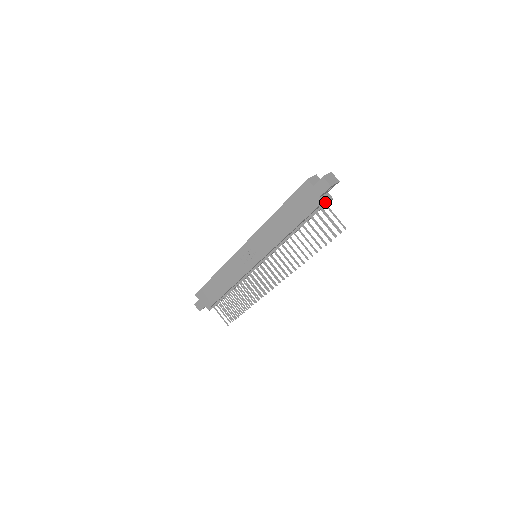
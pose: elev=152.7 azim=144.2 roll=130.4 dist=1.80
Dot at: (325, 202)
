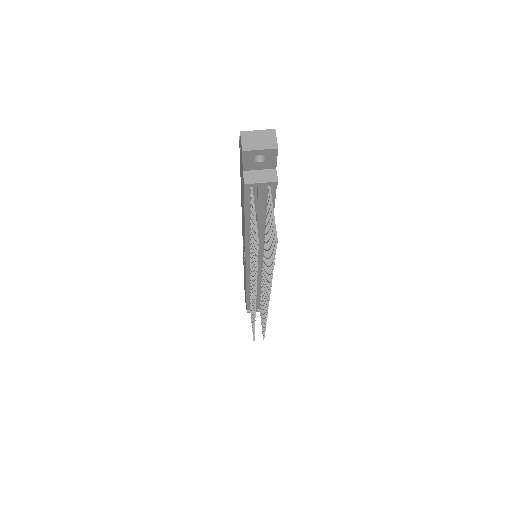
Dot at: (249, 181)
